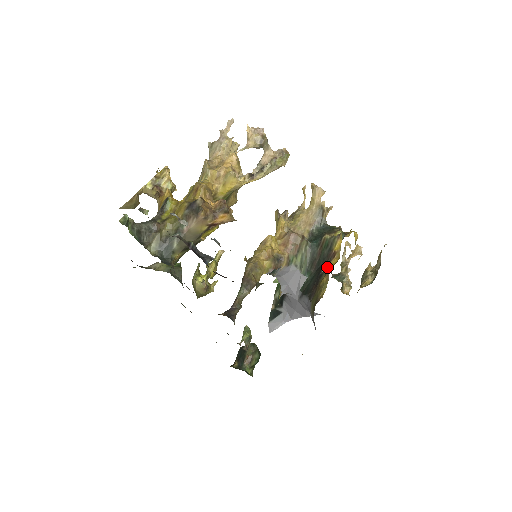
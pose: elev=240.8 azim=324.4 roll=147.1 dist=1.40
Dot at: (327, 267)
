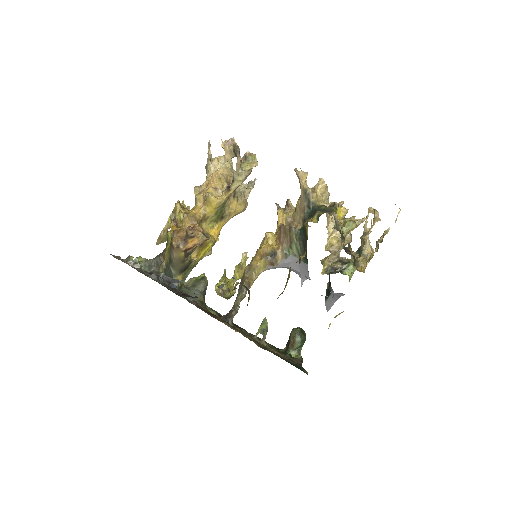
Dot at: (302, 257)
